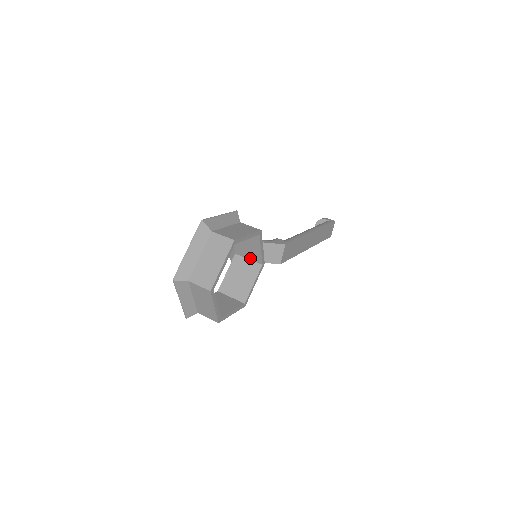
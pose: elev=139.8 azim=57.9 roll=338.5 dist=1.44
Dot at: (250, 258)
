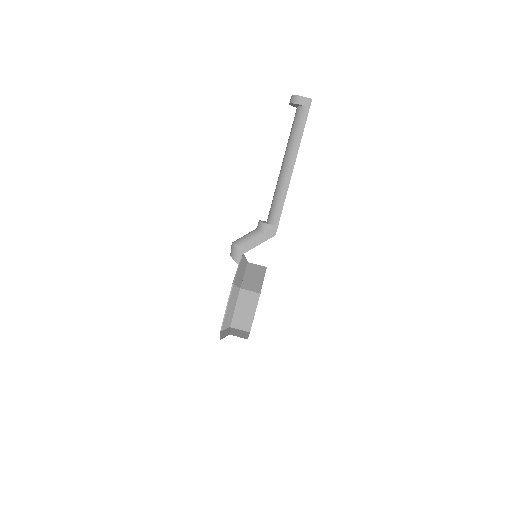
Dot at: occluded
